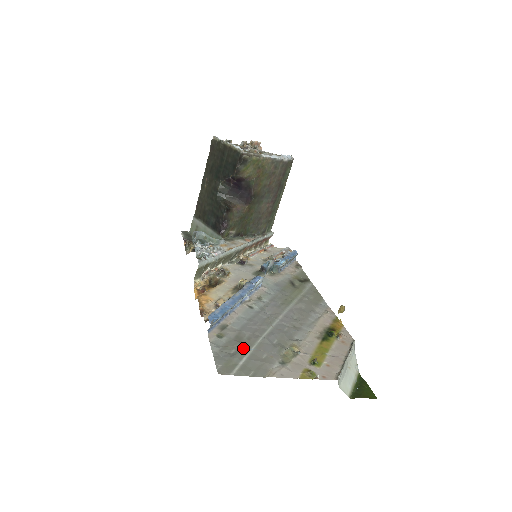
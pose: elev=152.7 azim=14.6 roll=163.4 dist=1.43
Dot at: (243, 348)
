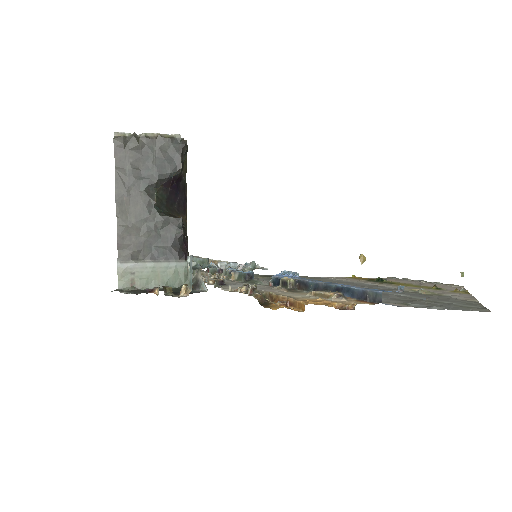
Dot at: (427, 301)
